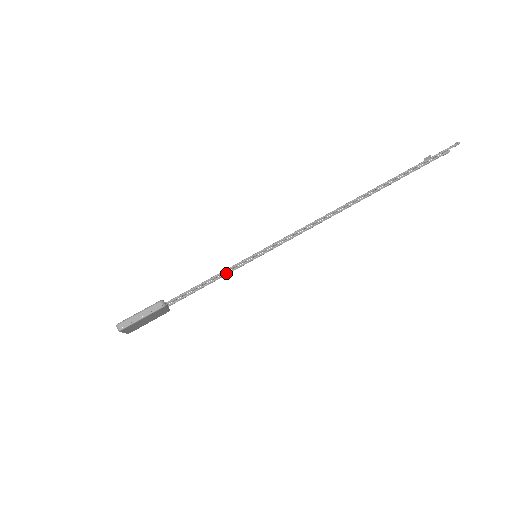
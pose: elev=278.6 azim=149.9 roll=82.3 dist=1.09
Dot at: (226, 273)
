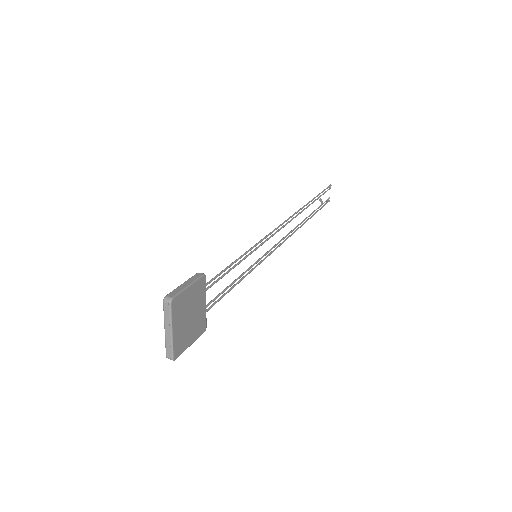
Dot at: (240, 276)
